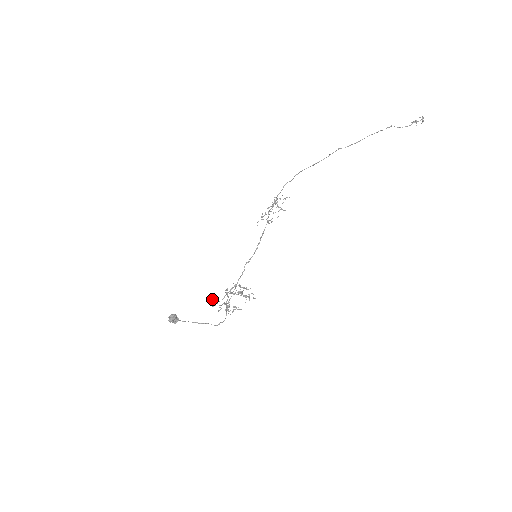
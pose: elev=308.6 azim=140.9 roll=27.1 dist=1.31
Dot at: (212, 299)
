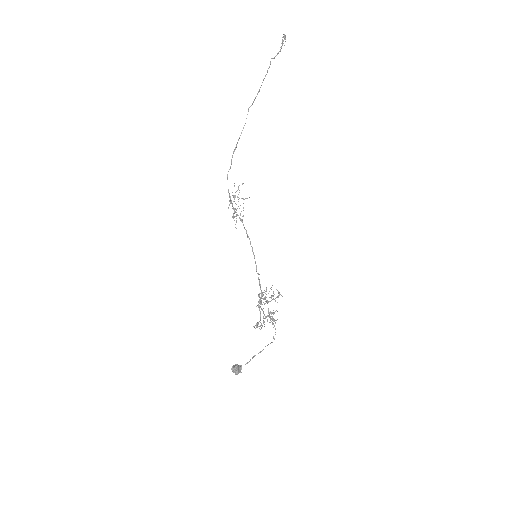
Dot at: (256, 323)
